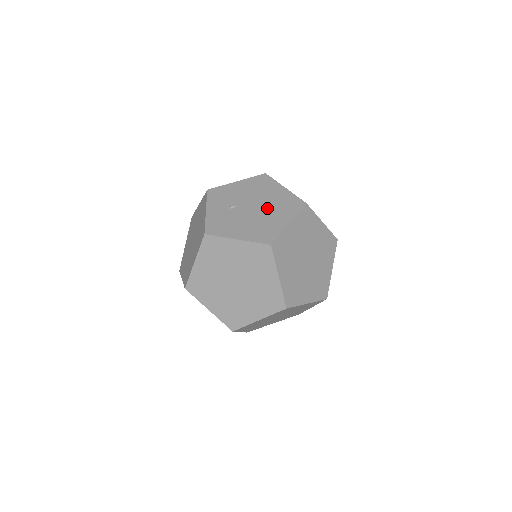
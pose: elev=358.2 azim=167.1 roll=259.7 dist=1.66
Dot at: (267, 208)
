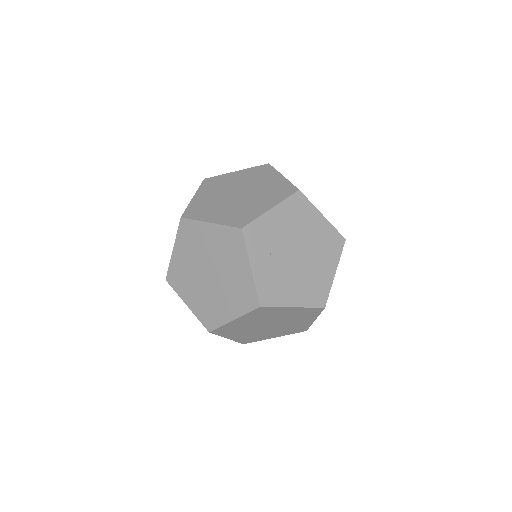
Dot at: occluded
